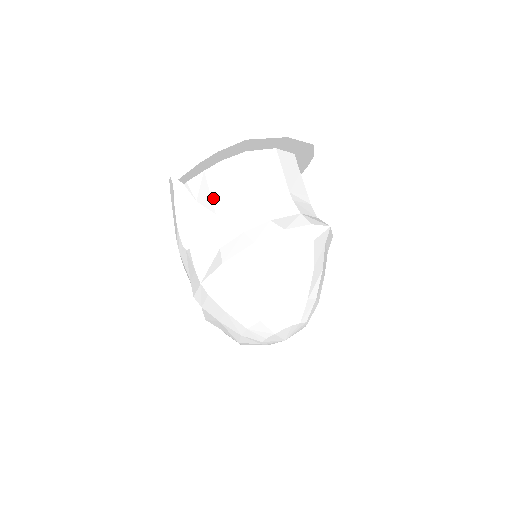
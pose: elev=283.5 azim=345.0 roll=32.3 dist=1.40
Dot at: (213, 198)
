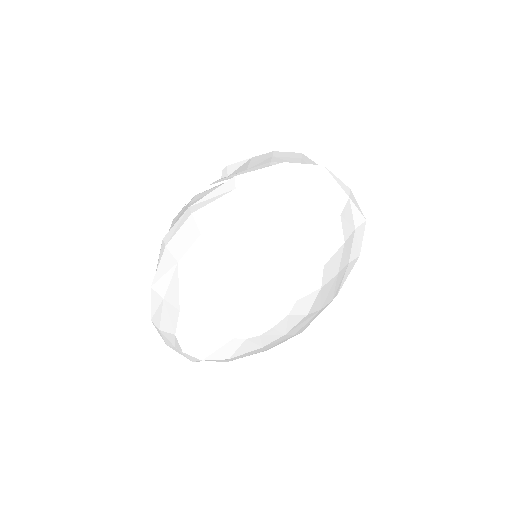
Dot at: (251, 164)
